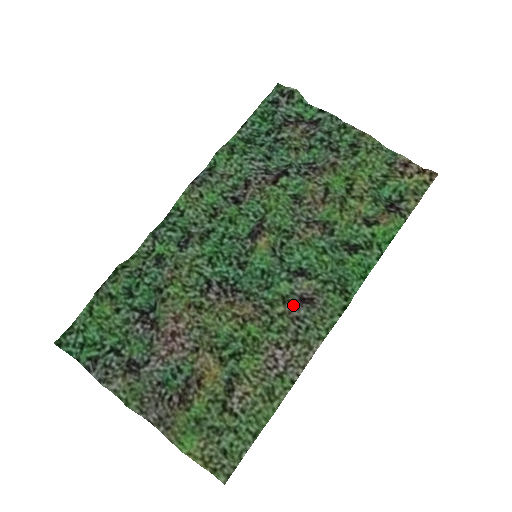
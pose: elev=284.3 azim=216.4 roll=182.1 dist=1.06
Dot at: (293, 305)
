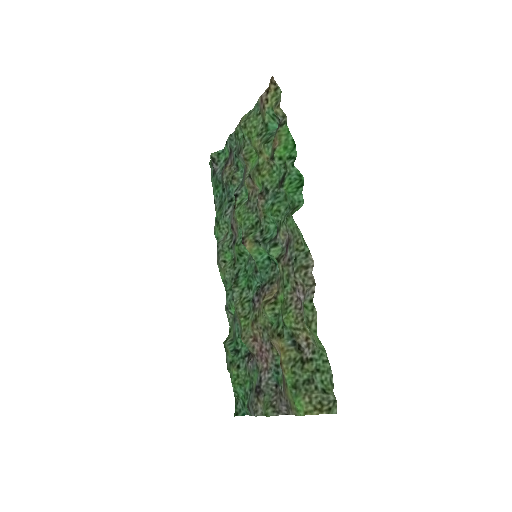
Dot at: (285, 256)
